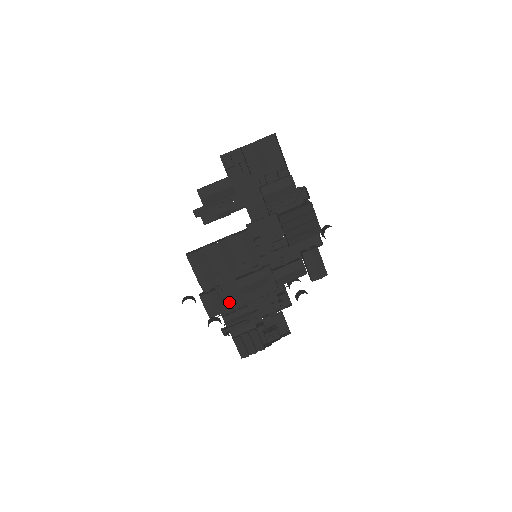
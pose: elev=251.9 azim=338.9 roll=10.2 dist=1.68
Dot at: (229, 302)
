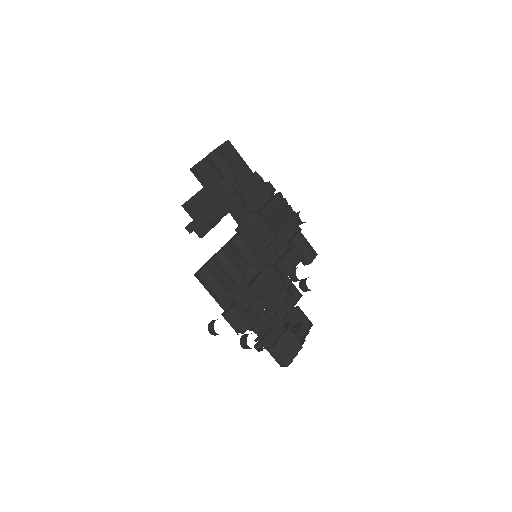
Dot at: (253, 310)
